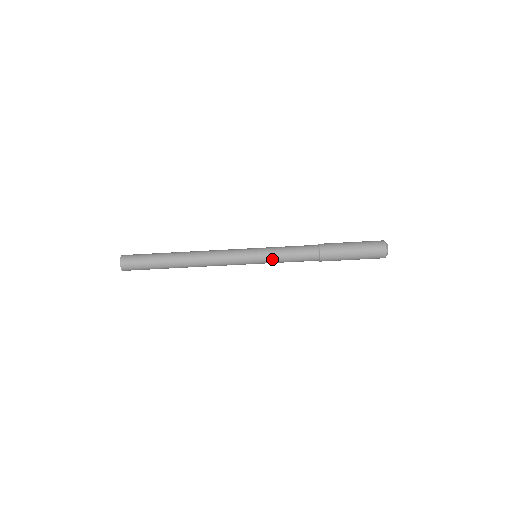
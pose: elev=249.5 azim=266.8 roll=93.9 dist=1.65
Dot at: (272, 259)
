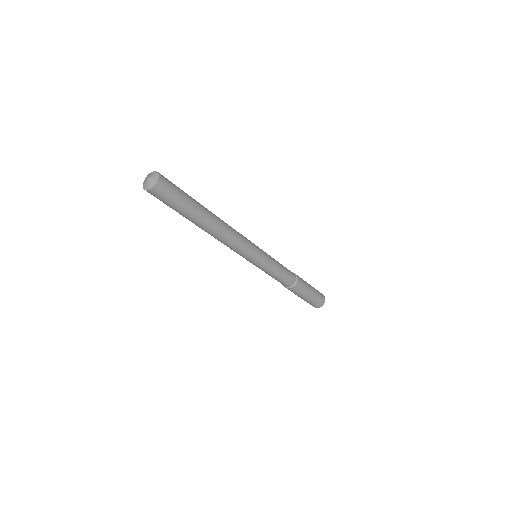
Dot at: (264, 270)
